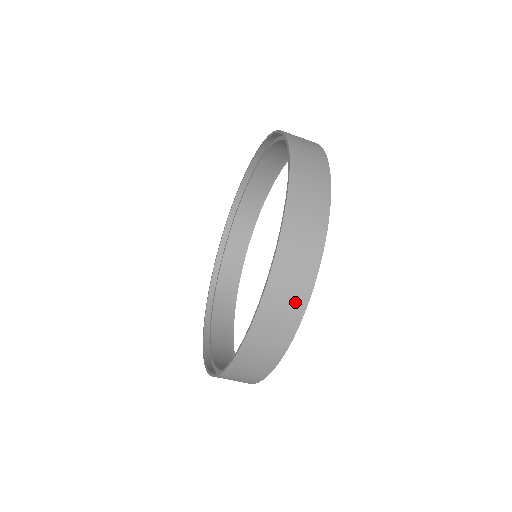
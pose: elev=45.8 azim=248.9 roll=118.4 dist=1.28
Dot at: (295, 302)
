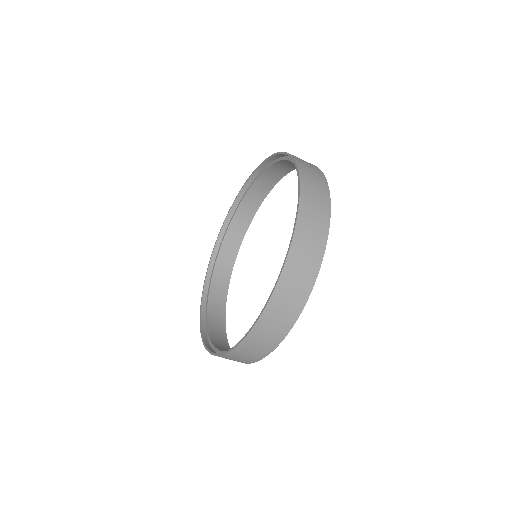
Dot at: (301, 290)
